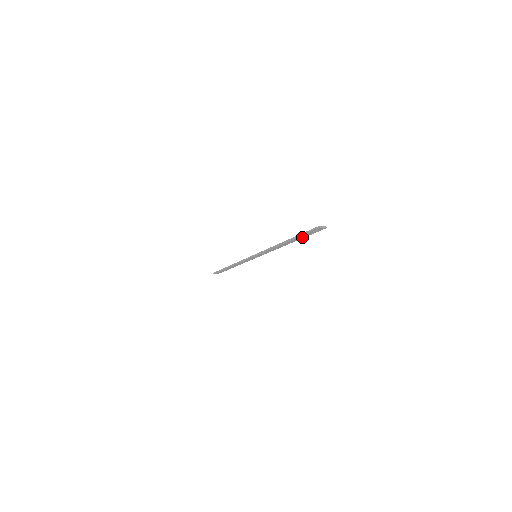
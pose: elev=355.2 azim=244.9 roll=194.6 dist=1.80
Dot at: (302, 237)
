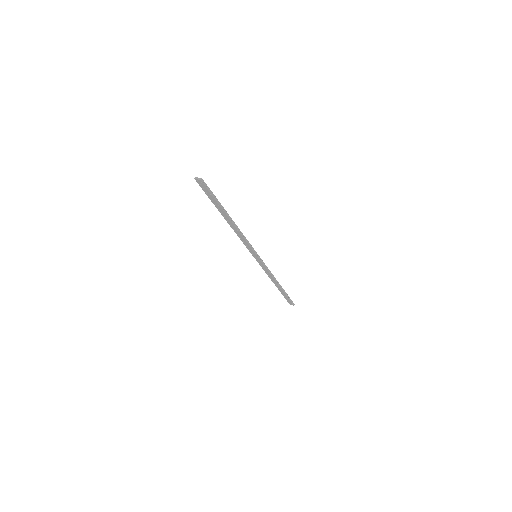
Dot at: (217, 204)
